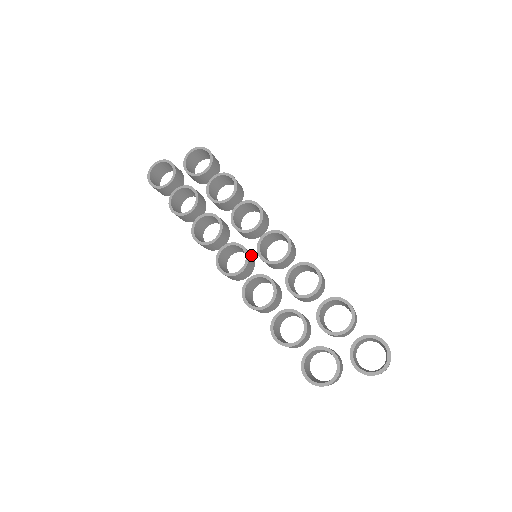
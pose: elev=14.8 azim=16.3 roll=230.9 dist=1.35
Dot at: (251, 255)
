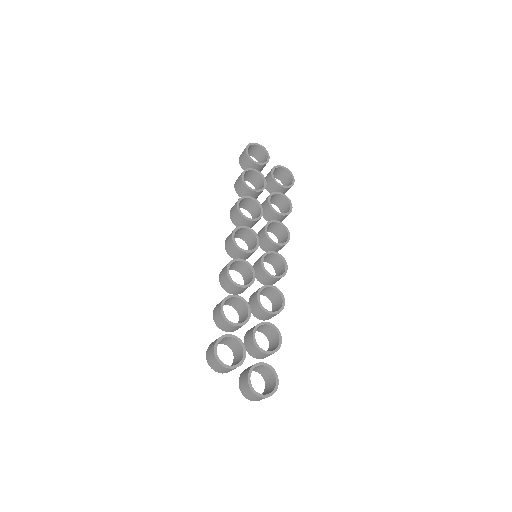
Dot at: occluded
